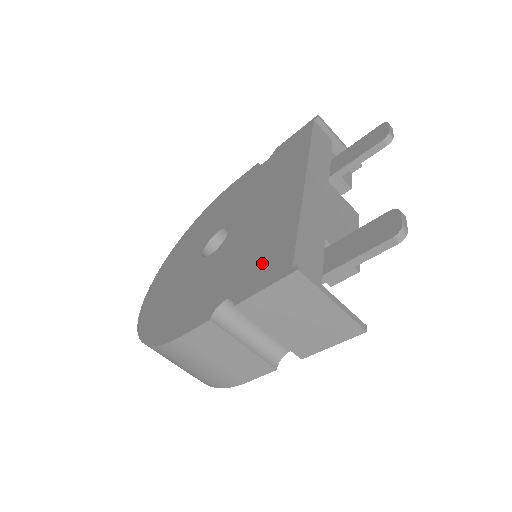
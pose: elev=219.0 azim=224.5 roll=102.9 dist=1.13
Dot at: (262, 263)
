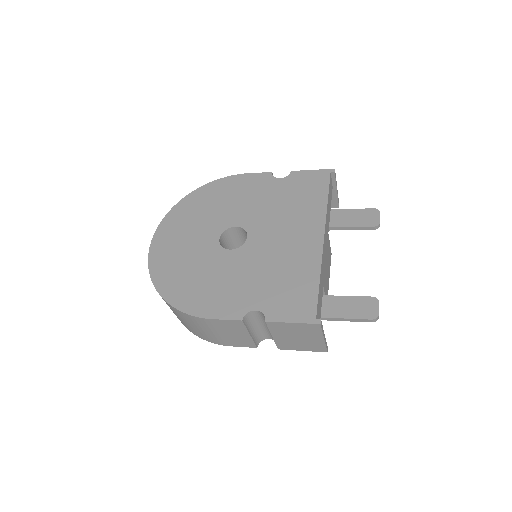
Dot at: (289, 298)
